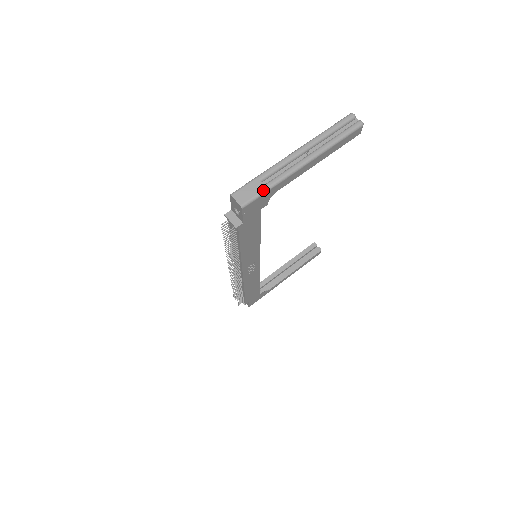
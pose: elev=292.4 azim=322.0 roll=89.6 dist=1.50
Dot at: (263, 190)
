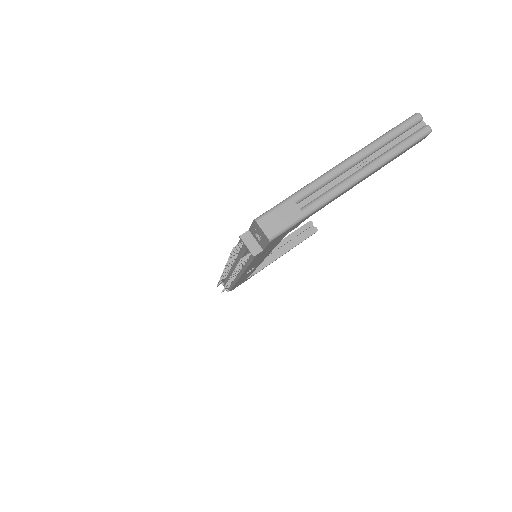
Dot at: (299, 217)
